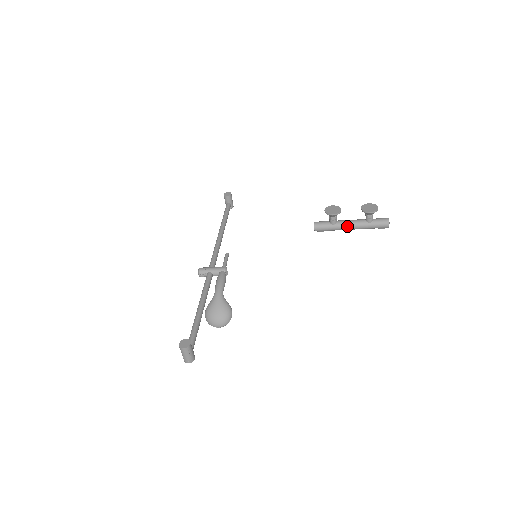
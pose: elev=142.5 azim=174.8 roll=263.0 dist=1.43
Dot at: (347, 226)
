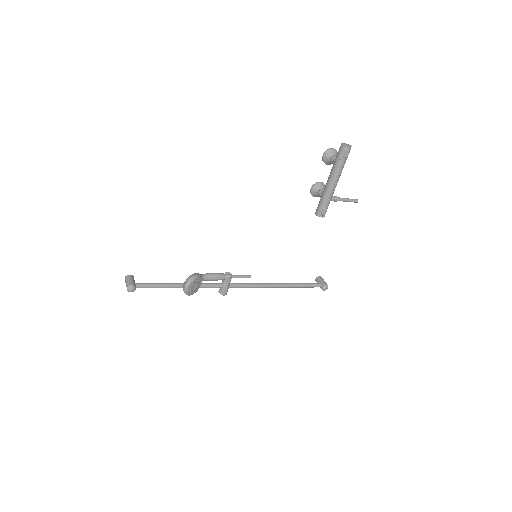
Dot at: (326, 184)
